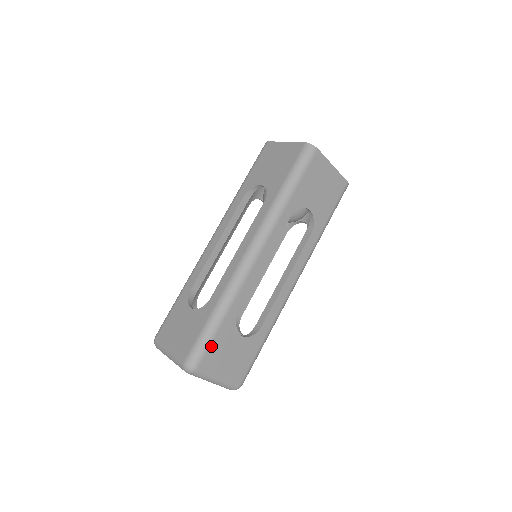
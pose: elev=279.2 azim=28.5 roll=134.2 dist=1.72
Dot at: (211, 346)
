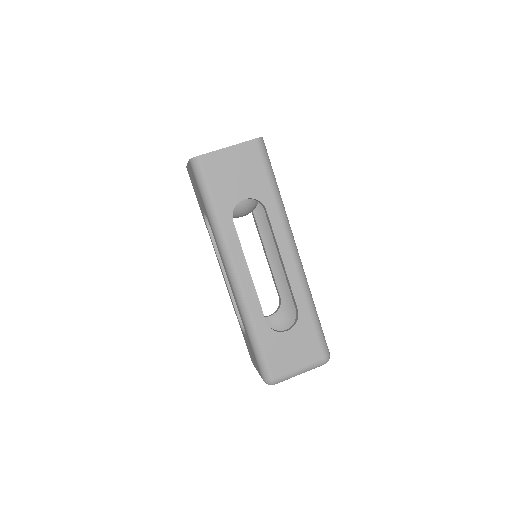
Dot at: (323, 333)
